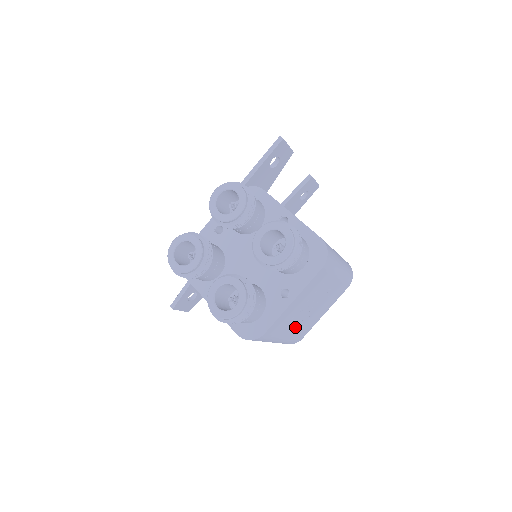
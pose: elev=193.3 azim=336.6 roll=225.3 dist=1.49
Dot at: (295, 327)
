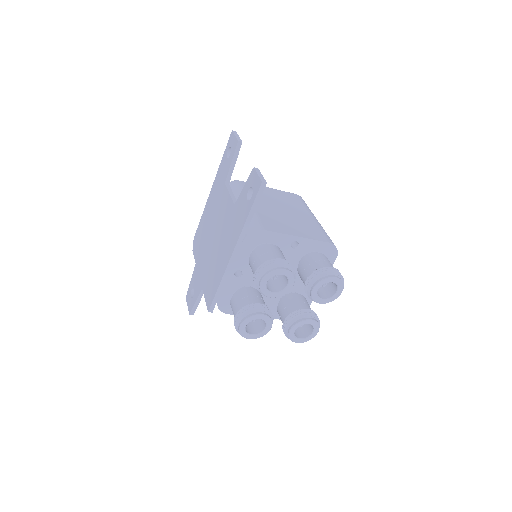
Dot at: occluded
